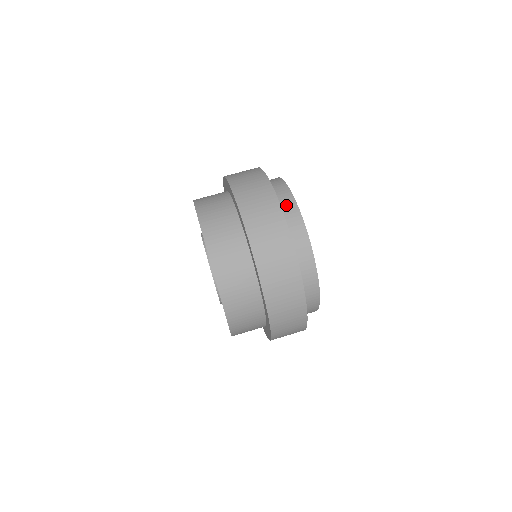
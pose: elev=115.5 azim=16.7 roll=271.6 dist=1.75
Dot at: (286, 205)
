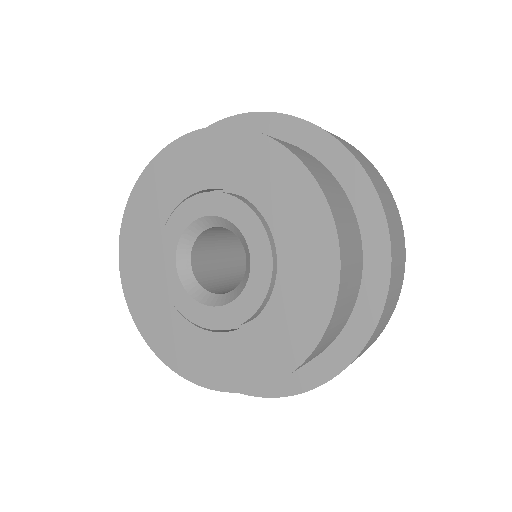
Dot at: occluded
